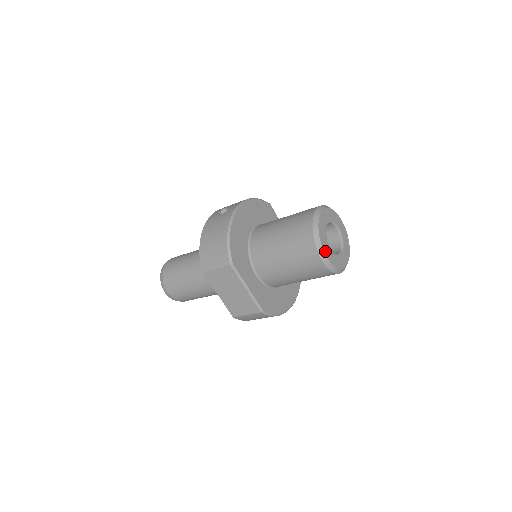
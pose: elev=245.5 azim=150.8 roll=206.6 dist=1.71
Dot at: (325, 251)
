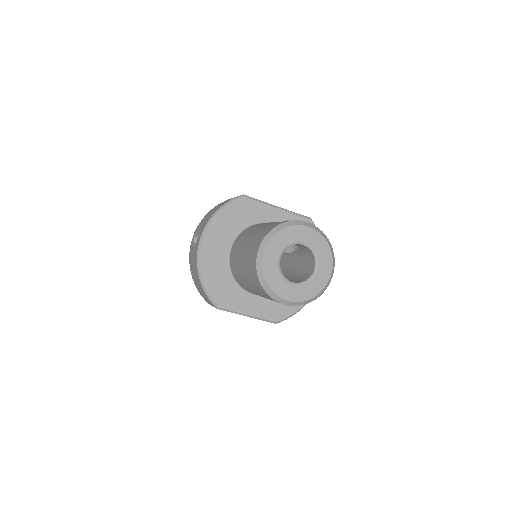
Dot at: (285, 296)
